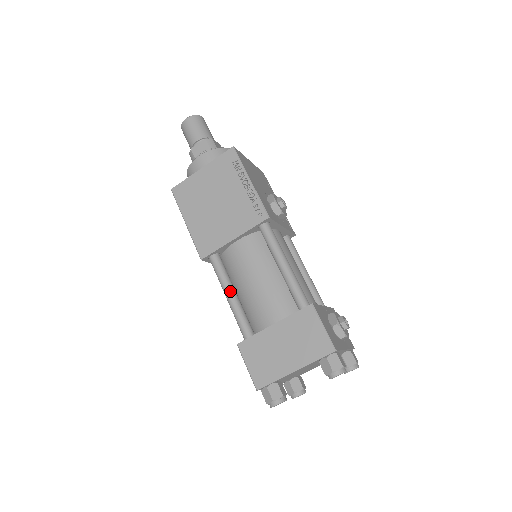
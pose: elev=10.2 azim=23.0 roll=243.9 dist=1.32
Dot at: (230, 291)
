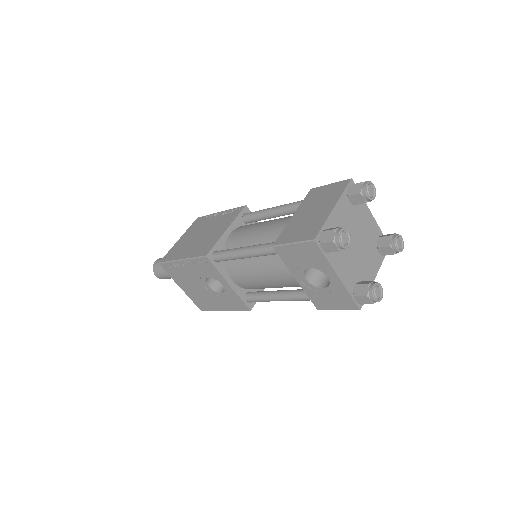
Dot at: (244, 247)
